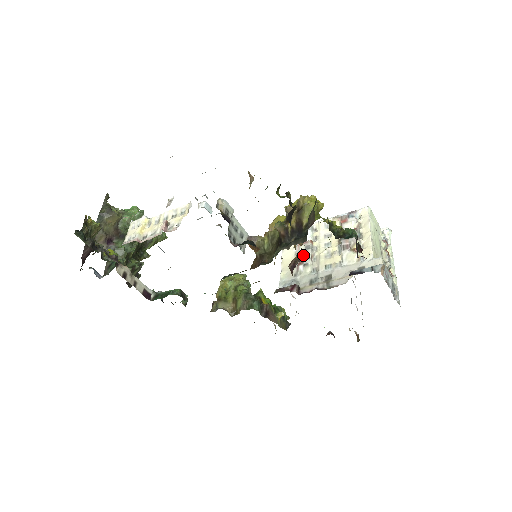
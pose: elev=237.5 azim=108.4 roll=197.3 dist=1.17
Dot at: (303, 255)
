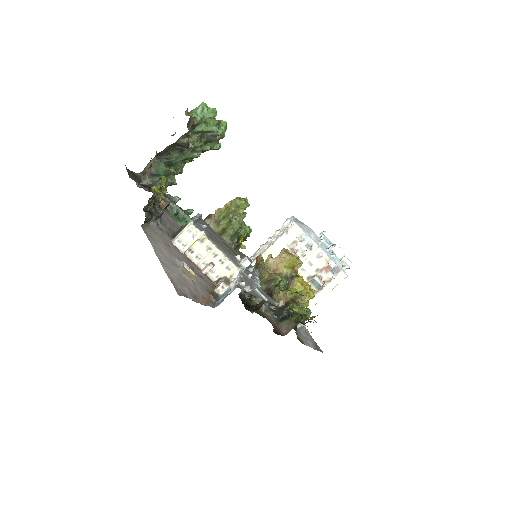
Dot at: occluded
